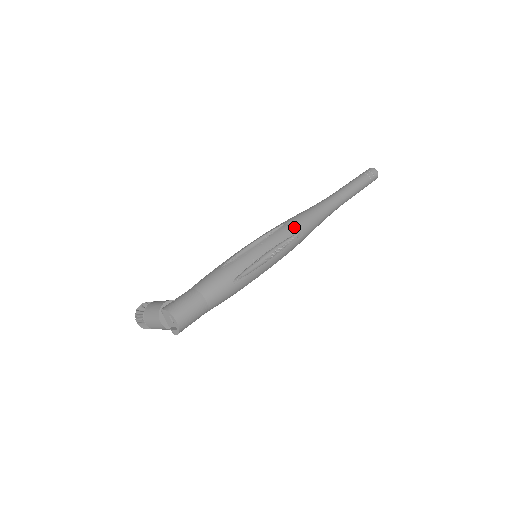
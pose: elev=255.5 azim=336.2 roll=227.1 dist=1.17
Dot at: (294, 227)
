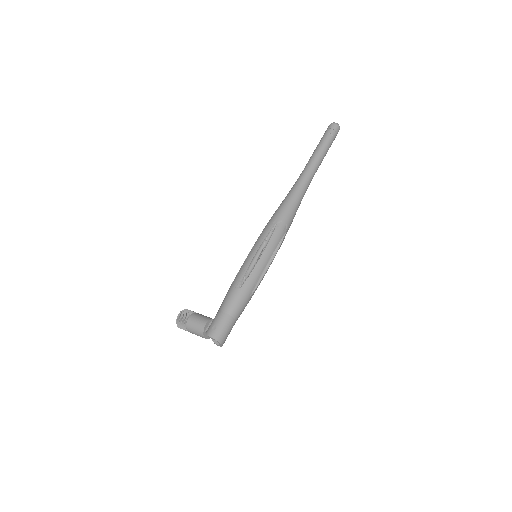
Dot at: (283, 227)
